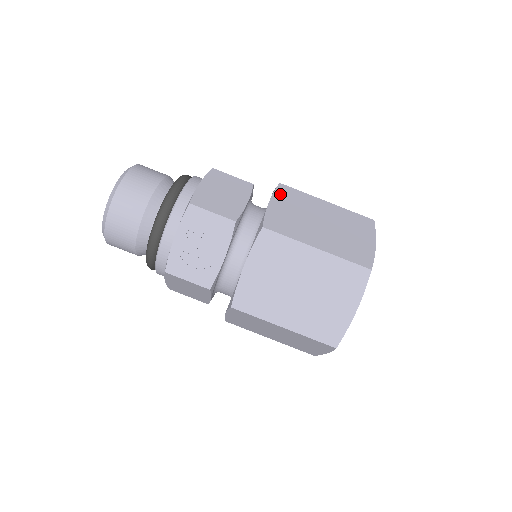
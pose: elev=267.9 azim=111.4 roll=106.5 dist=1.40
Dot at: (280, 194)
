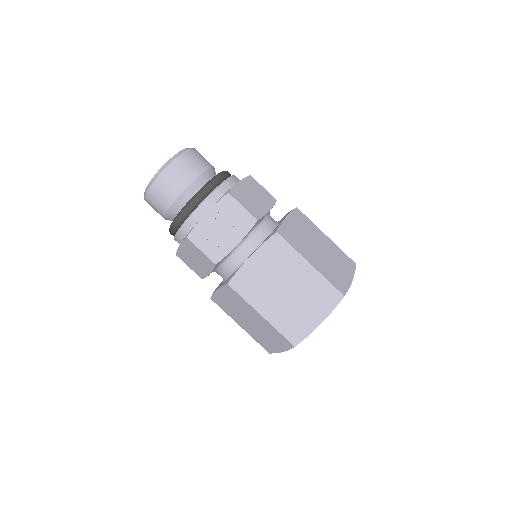
Dot at: (295, 215)
